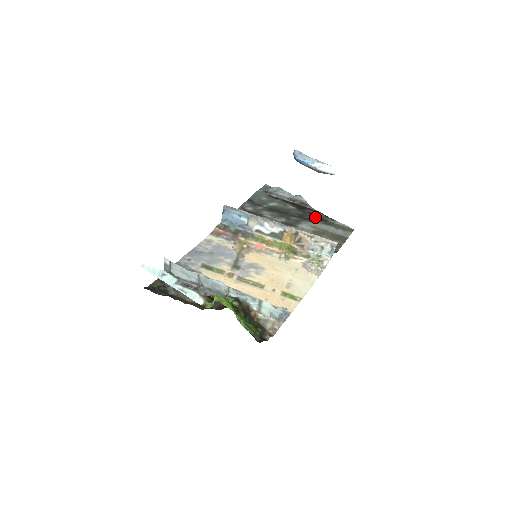
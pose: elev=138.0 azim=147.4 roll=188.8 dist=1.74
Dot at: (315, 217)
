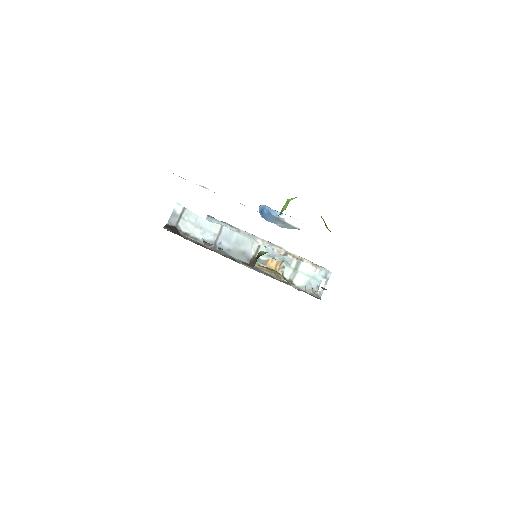
Dot at: occluded
